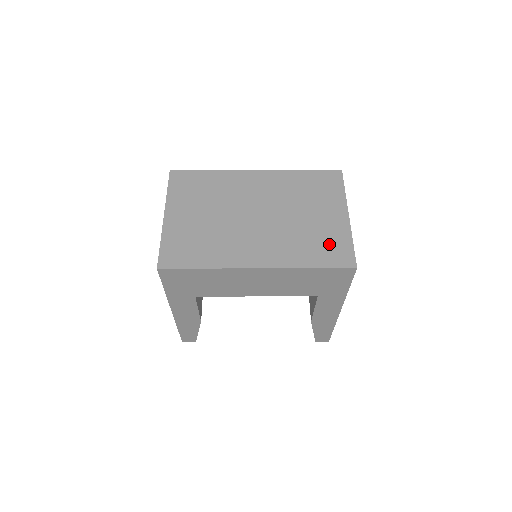
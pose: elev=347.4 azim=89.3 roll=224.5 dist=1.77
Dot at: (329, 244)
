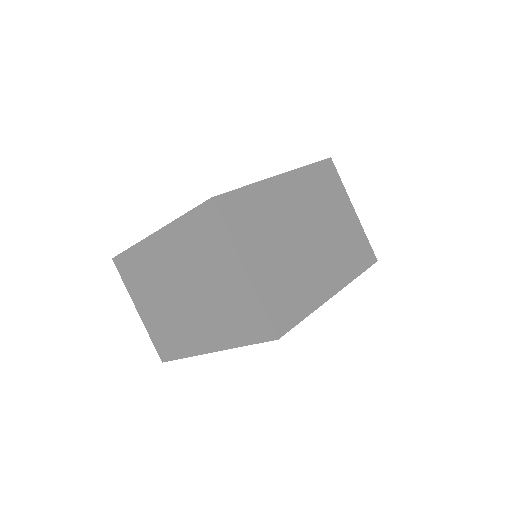
Dot at: (358, 245)
